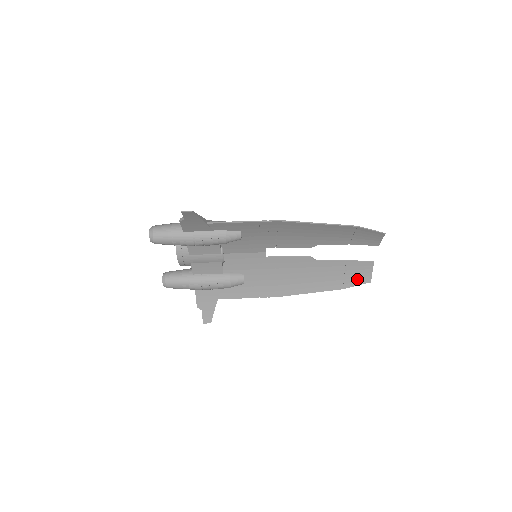
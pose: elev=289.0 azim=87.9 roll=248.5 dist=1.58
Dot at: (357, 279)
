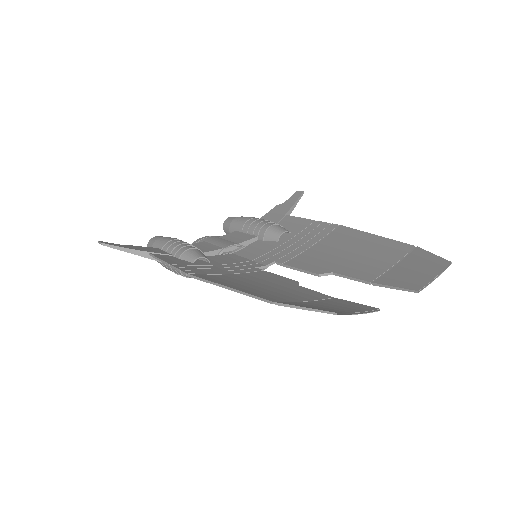
Dot at: (318, 308)
